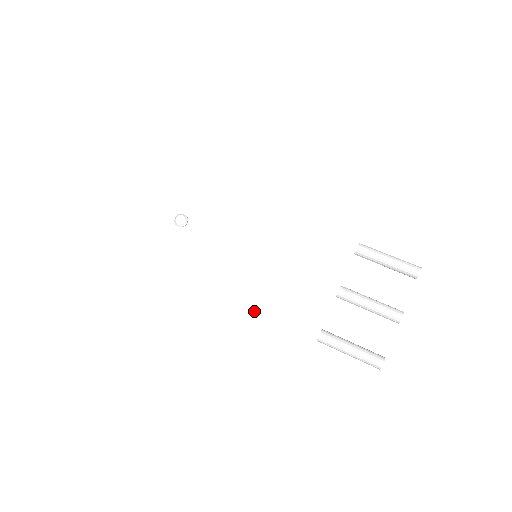
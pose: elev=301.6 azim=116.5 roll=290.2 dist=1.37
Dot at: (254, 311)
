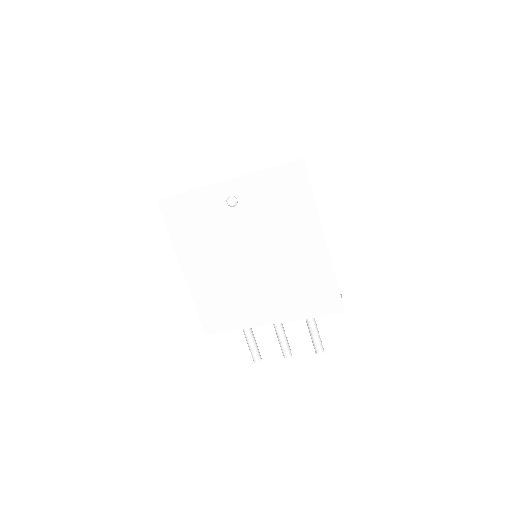
Dot at: (221, 288)
